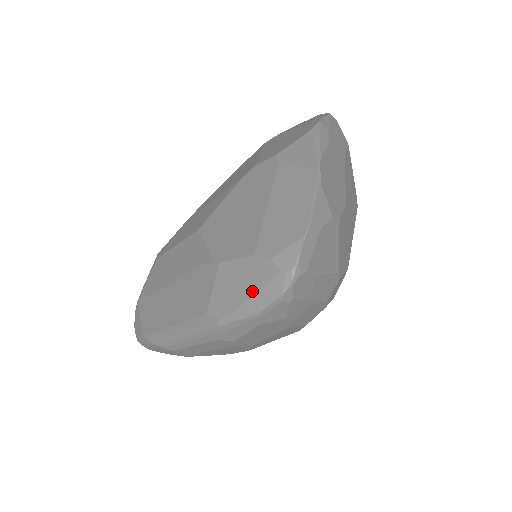
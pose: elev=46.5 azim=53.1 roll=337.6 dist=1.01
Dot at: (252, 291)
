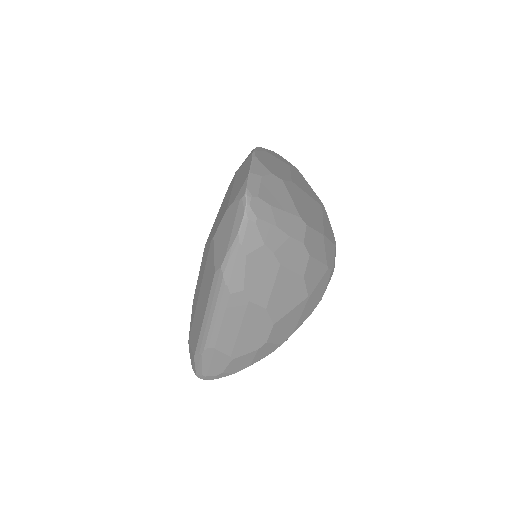
Dot at: (231, 229)
